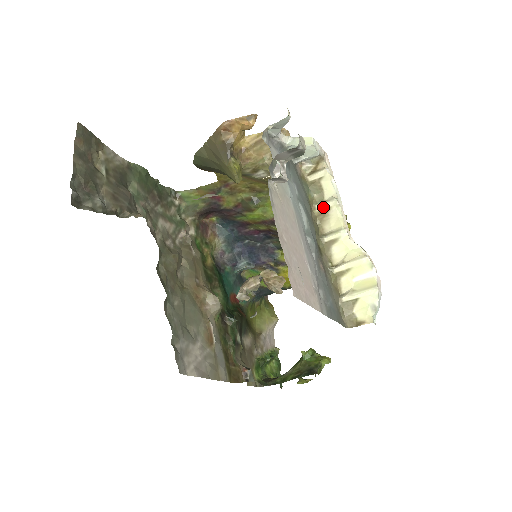
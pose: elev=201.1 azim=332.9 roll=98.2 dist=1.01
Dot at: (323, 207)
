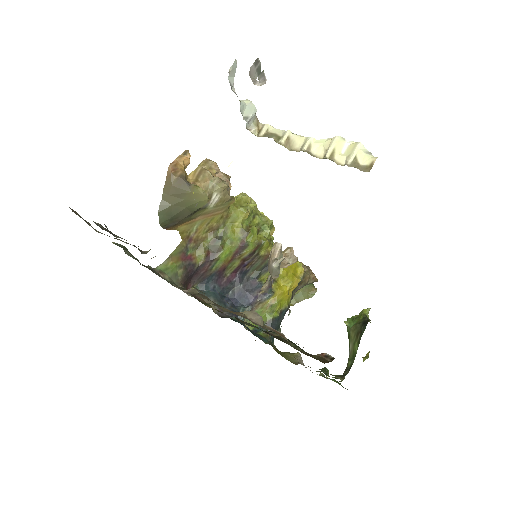
Dot at: (284, 139)
